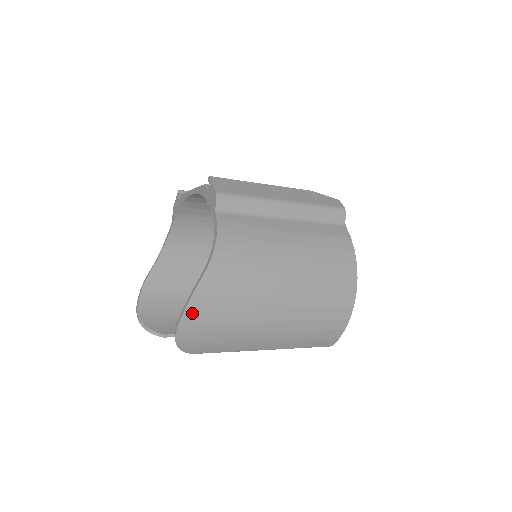
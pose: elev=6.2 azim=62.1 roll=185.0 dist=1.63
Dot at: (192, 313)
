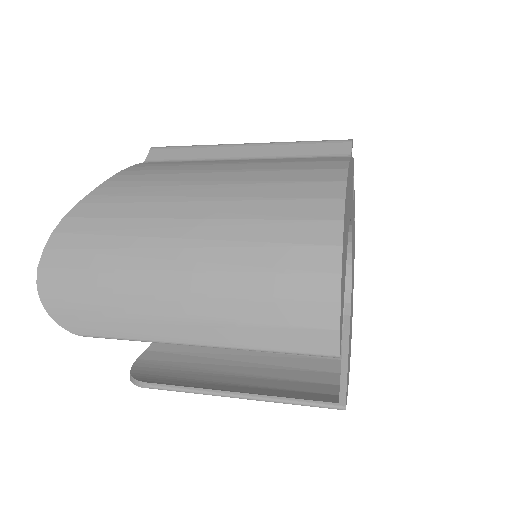
Dot at: (55, 249)
